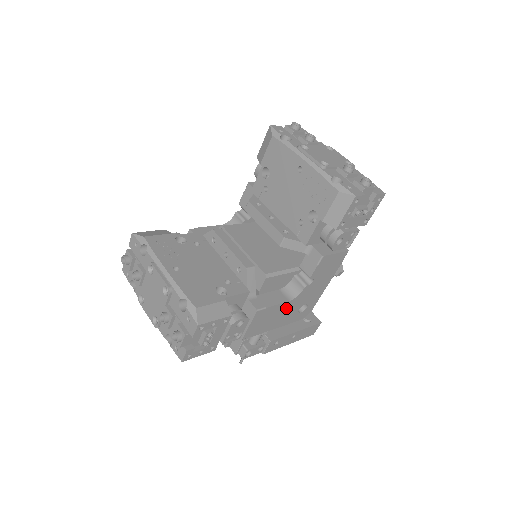
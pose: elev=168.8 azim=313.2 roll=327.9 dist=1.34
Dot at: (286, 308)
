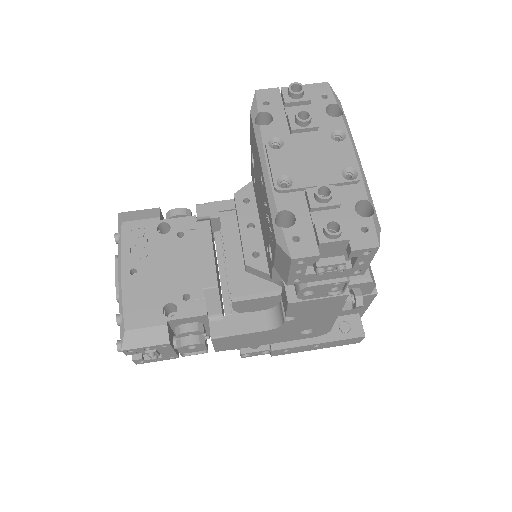
Dot at: (269, 334)
